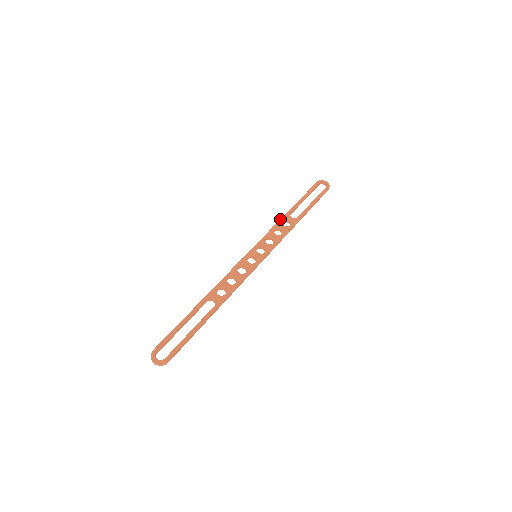
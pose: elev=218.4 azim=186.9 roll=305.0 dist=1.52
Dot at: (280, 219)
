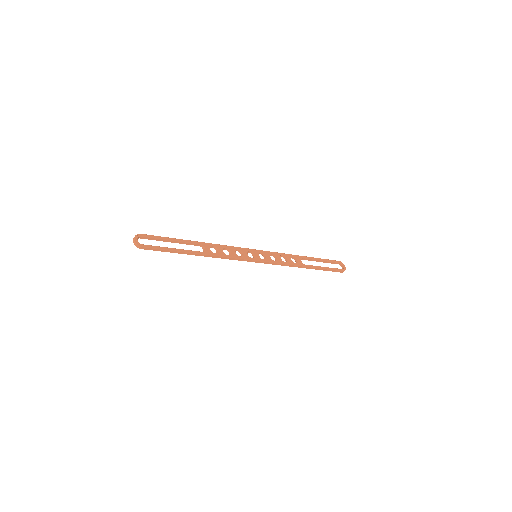
Dot at: occluded
